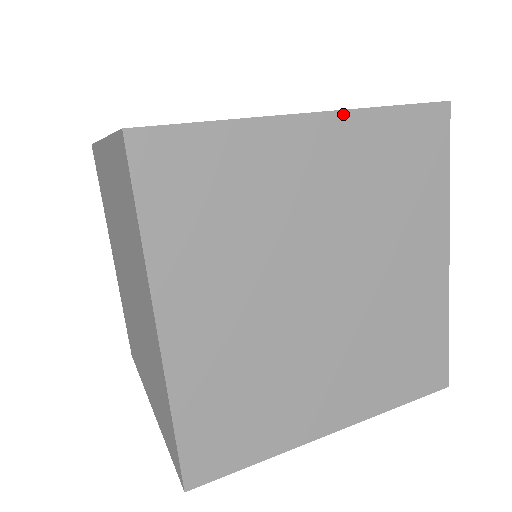
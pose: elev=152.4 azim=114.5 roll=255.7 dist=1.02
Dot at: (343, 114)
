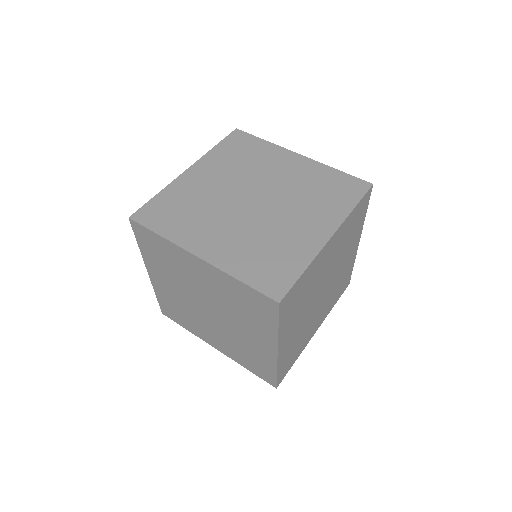
Dot at: (213, 267)
